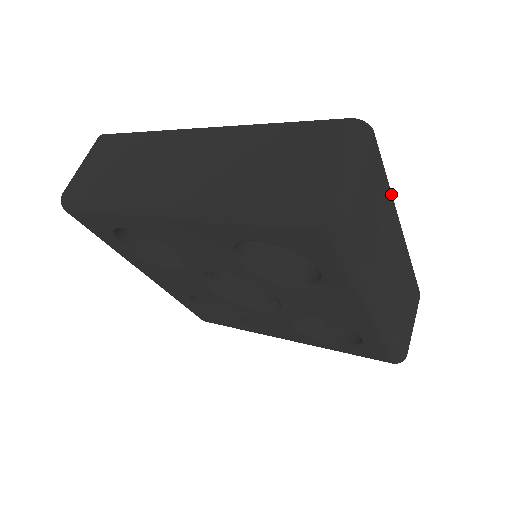
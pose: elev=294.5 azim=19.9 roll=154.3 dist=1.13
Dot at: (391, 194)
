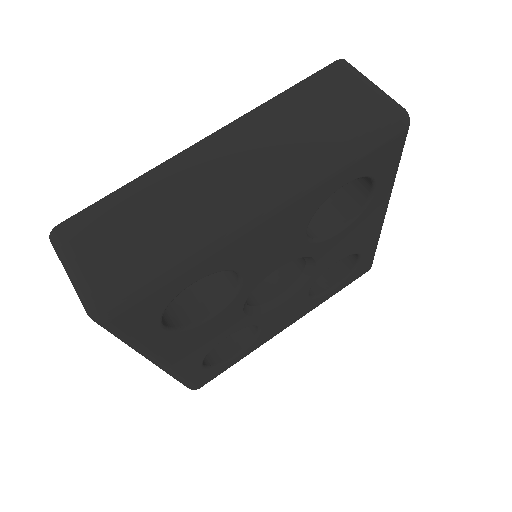
Dot at: occluded
